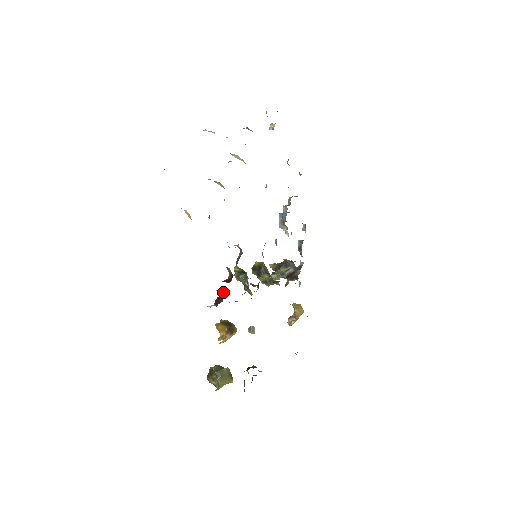
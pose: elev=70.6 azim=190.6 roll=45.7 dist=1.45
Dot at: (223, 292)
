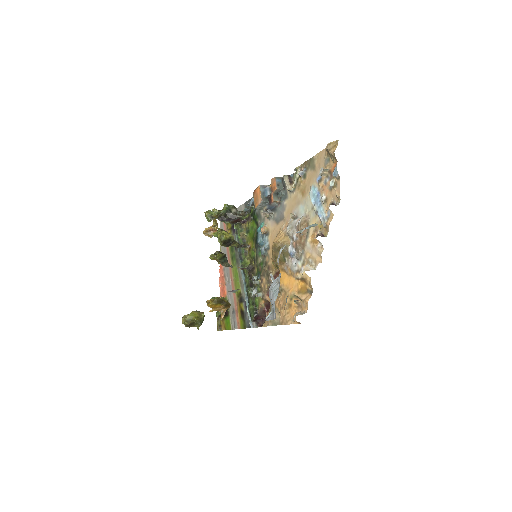
Dot at: (259, 311)
